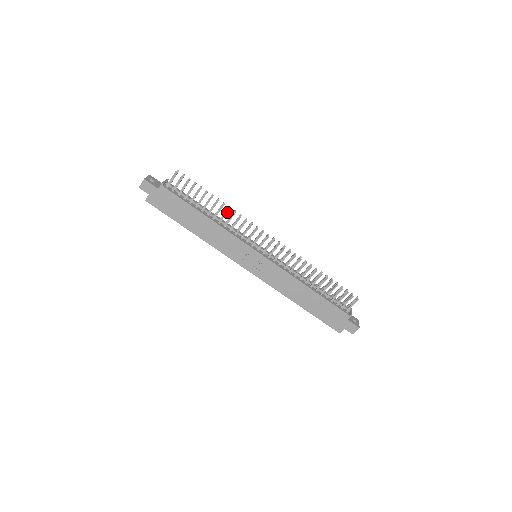
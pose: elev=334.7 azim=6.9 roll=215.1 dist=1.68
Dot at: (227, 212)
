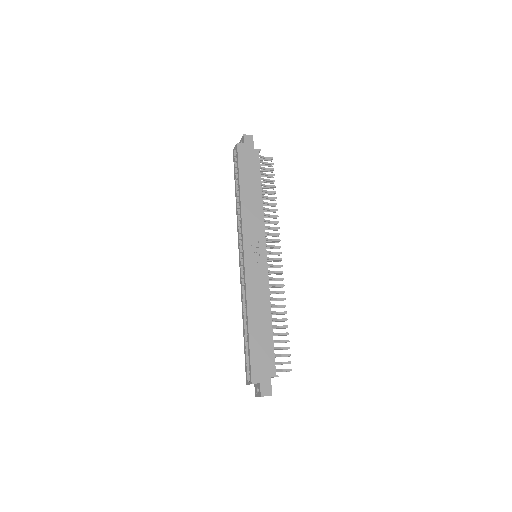
Dot at: (274, 210)
